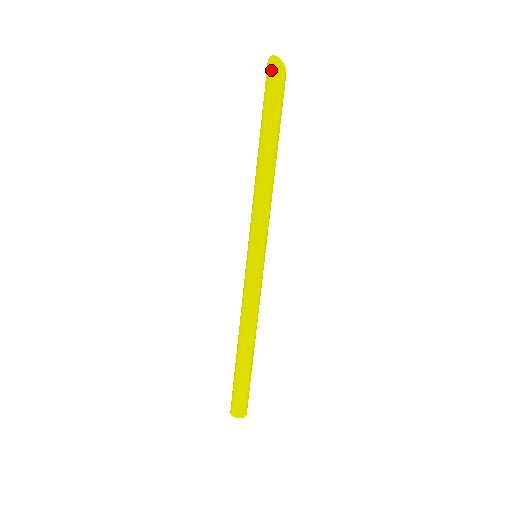
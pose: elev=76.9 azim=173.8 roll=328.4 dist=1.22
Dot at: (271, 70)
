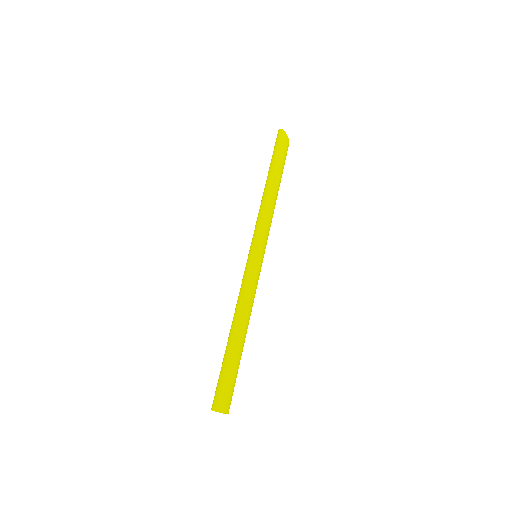
Dot at: (277, 137)
